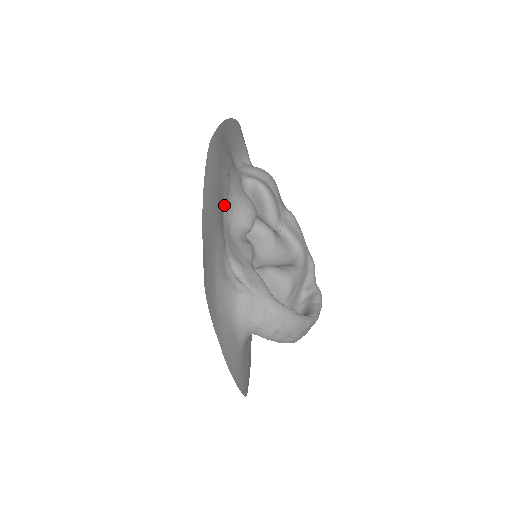
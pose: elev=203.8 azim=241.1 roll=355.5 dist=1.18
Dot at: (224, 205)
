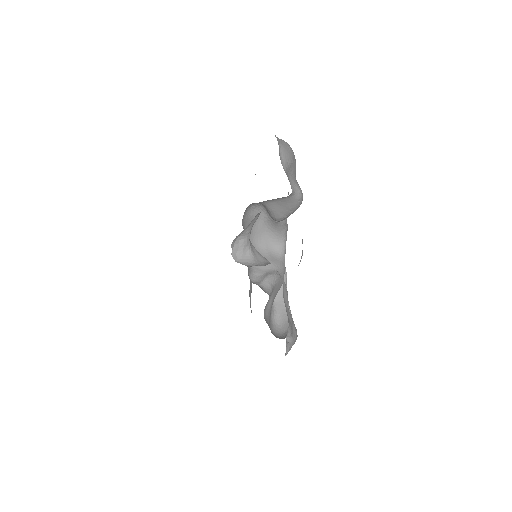
Dot at: occluded
